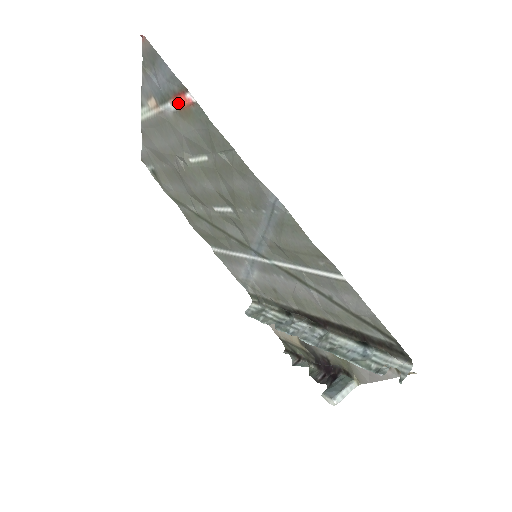
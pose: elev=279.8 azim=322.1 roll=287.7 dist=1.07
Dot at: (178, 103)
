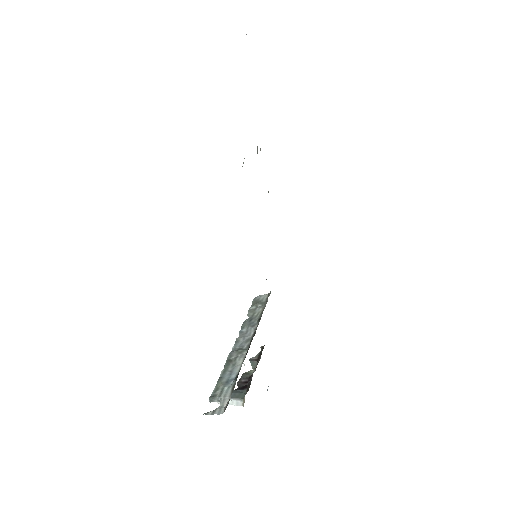
Dot at: occluded
